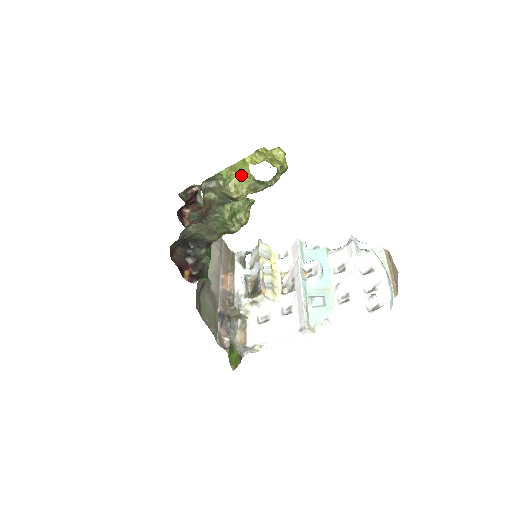
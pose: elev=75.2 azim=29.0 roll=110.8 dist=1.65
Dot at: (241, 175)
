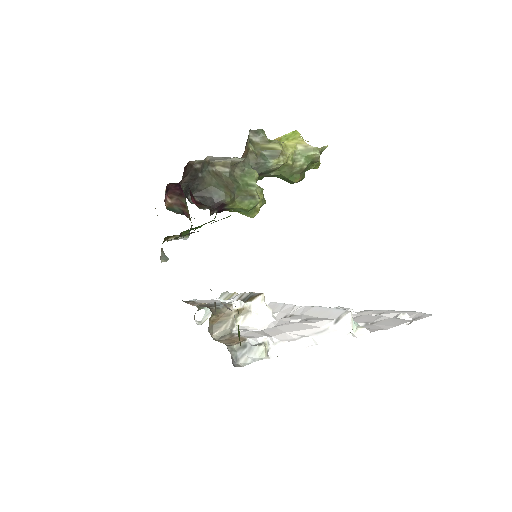
Dot at: (288, 141)
